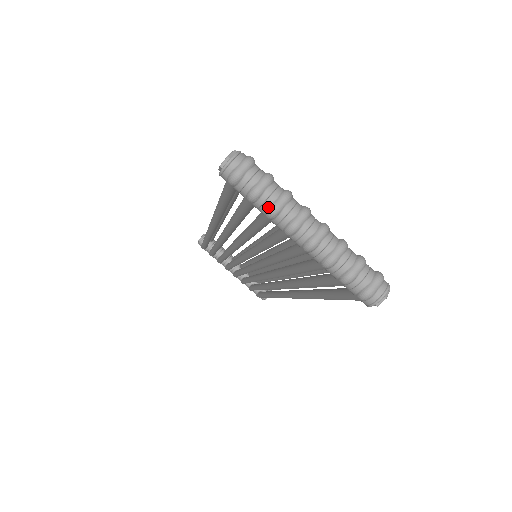
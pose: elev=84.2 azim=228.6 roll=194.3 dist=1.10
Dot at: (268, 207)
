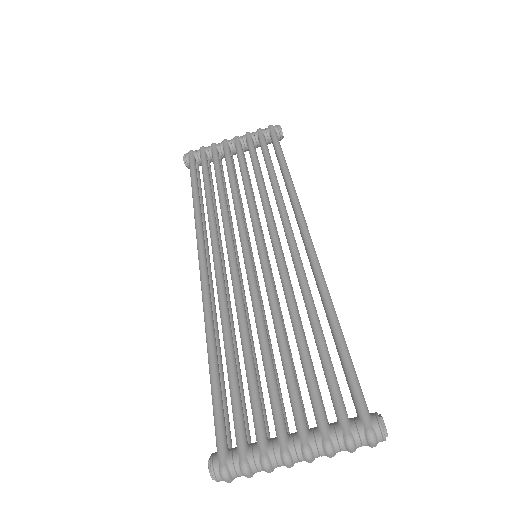
Dot at: occluded
